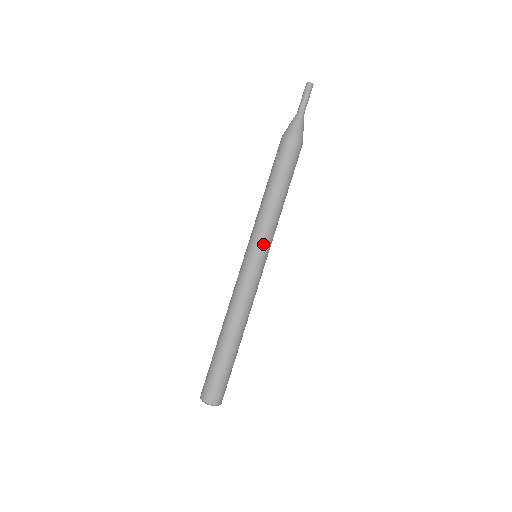
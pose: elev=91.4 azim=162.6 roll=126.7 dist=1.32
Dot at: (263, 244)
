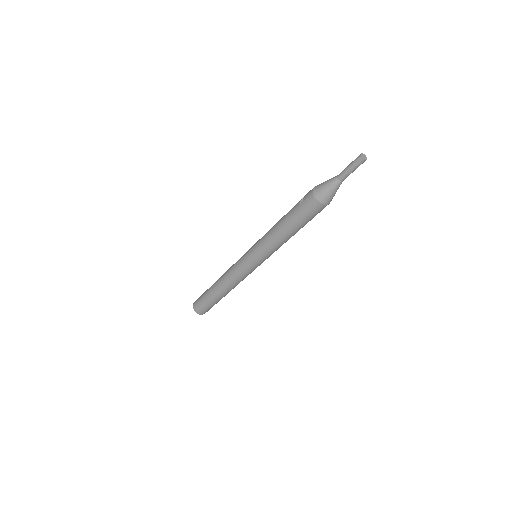
Dot at: (257, 255)
